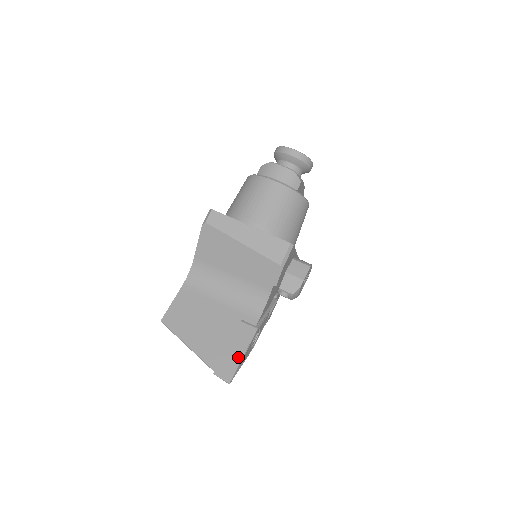
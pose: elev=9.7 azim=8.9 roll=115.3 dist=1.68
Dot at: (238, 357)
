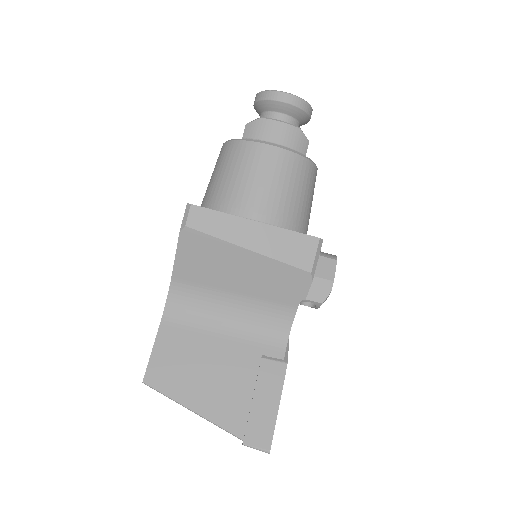
Dot at: (272, 412)
